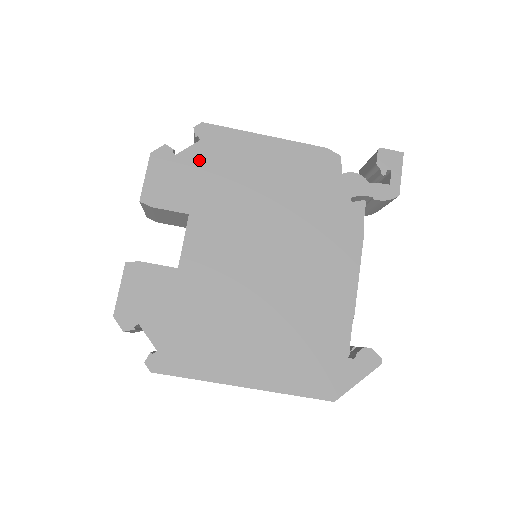
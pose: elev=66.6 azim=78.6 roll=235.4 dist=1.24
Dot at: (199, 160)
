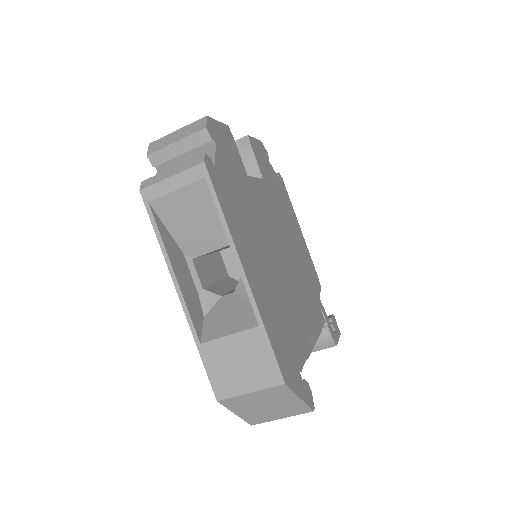
Dot at: (276, 180)
